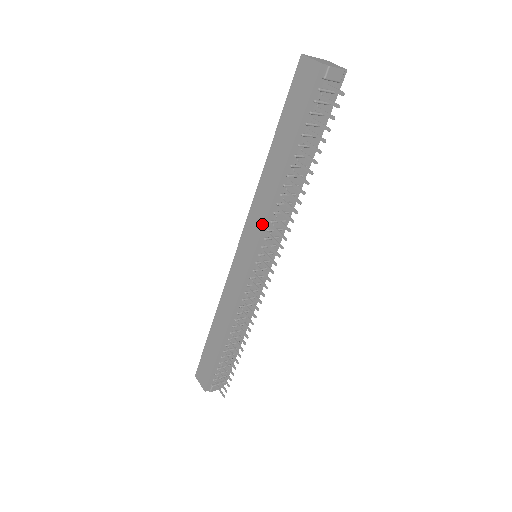
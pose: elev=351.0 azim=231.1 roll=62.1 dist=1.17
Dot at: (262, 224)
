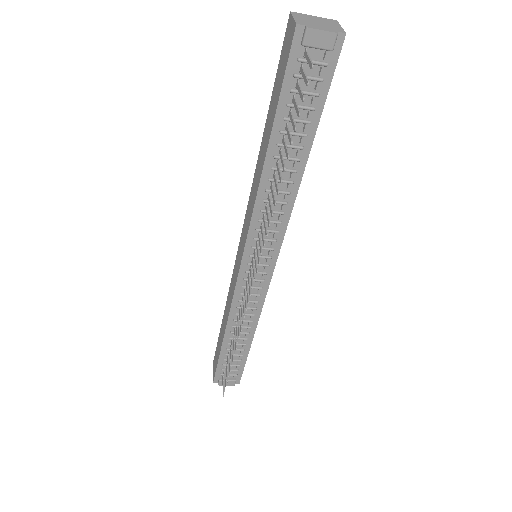
Dot at: (249, 221)
